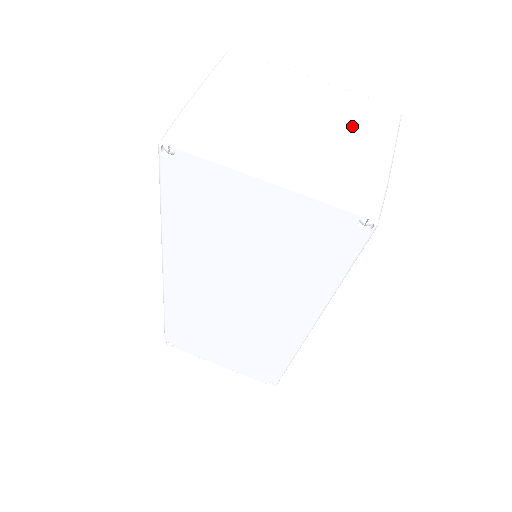
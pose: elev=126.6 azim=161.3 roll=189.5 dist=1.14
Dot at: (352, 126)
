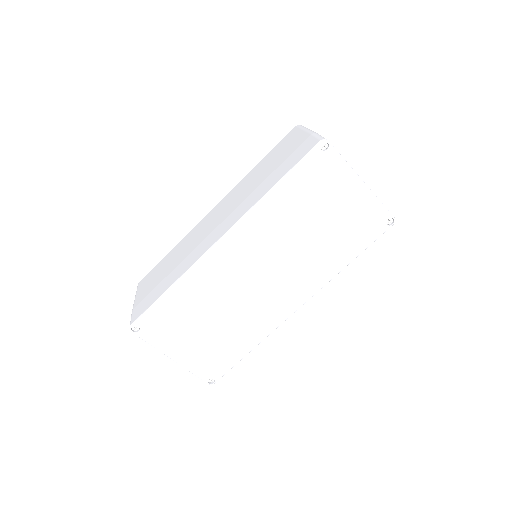
Dot at: occluded
